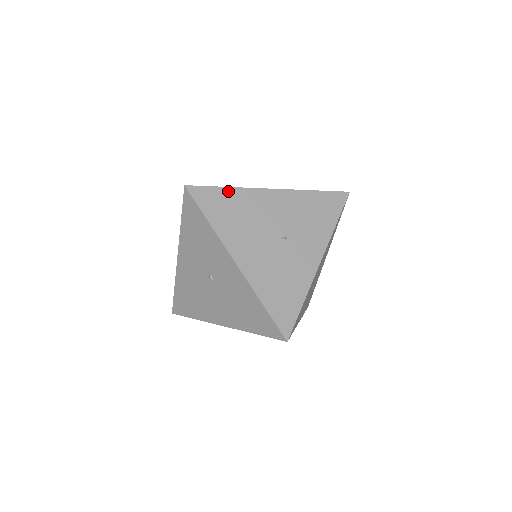
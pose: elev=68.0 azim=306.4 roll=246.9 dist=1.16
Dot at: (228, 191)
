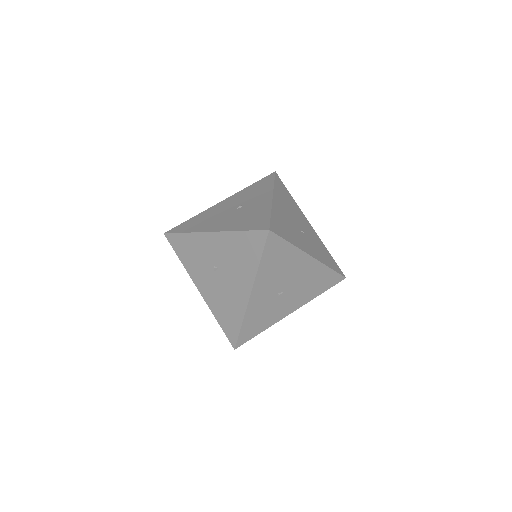
Dot at: (193, 219)
